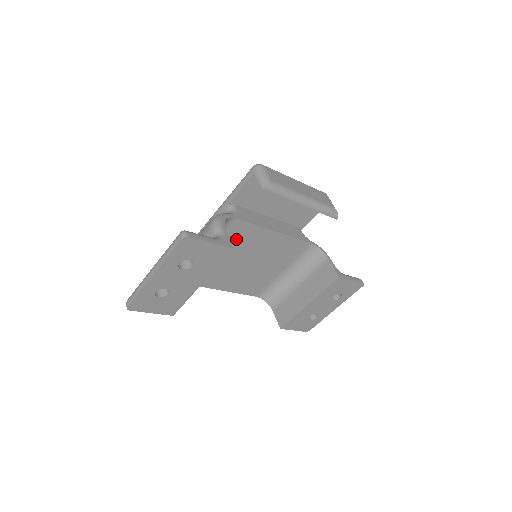
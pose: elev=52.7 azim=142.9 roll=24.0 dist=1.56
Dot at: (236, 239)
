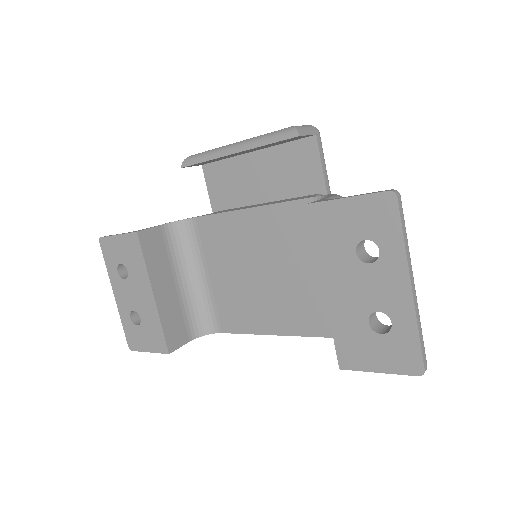
Dot at: (219, 244)
